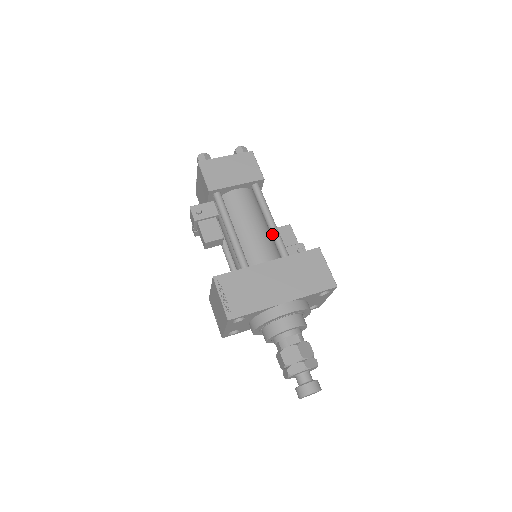
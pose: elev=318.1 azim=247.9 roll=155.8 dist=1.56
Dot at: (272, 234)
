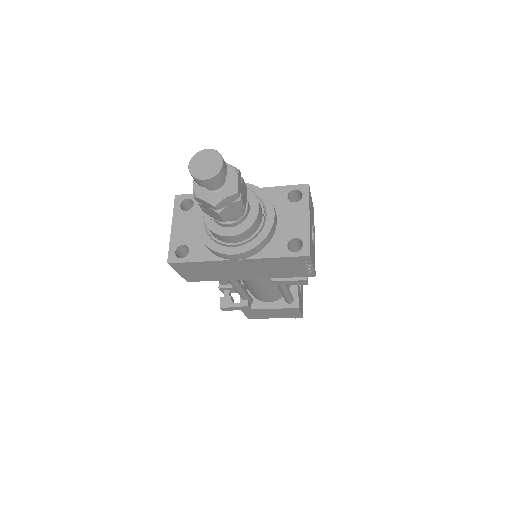
Dot at: occluded
